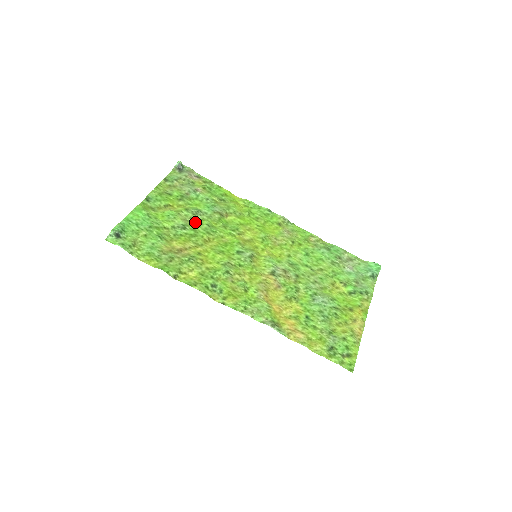
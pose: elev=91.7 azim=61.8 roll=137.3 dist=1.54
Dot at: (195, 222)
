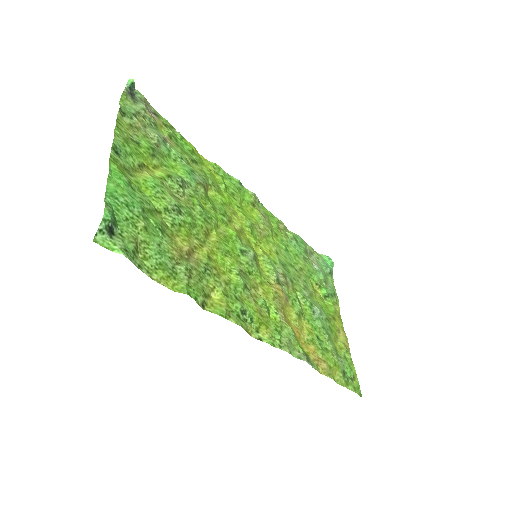
Dot at: (185, 200)
